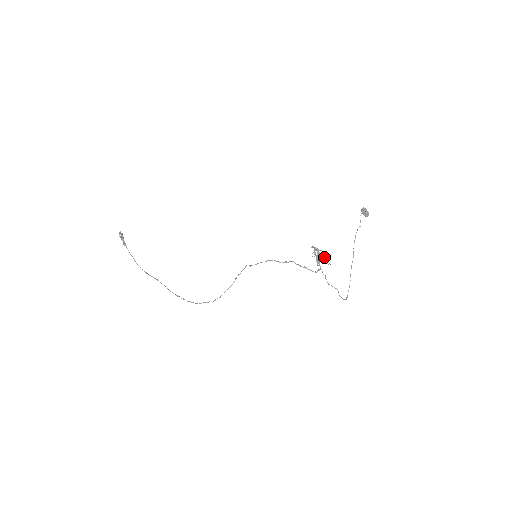
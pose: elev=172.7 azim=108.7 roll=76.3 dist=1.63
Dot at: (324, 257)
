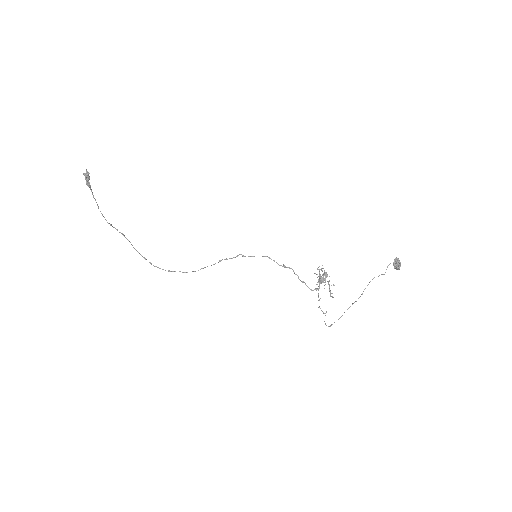
Dot at: (329, 286)
